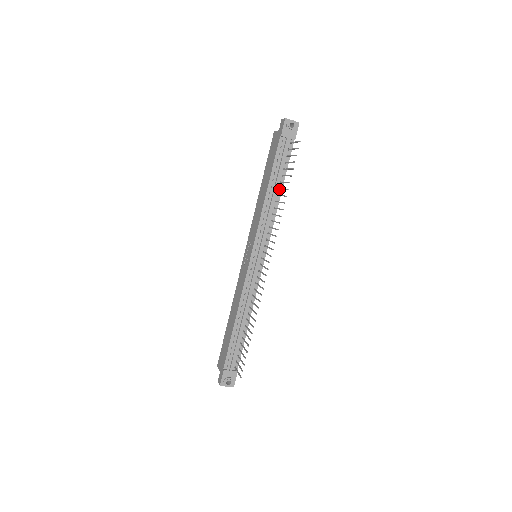
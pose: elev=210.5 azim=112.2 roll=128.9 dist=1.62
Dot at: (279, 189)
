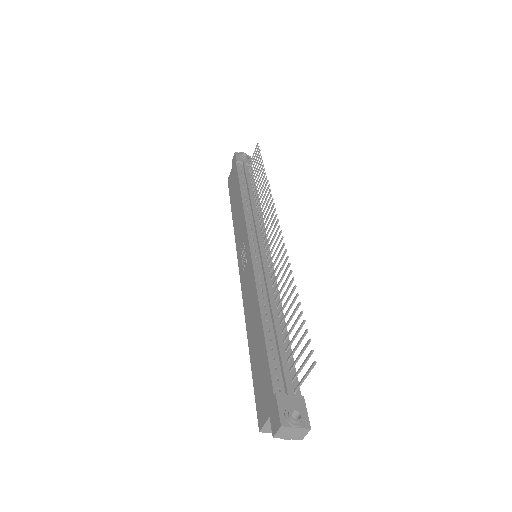
Dot at: (254, 195)
